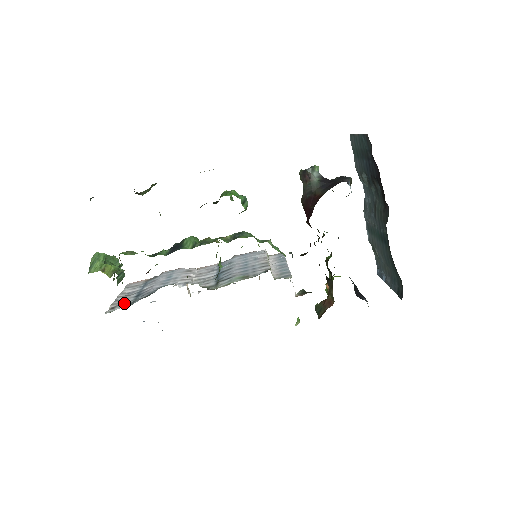
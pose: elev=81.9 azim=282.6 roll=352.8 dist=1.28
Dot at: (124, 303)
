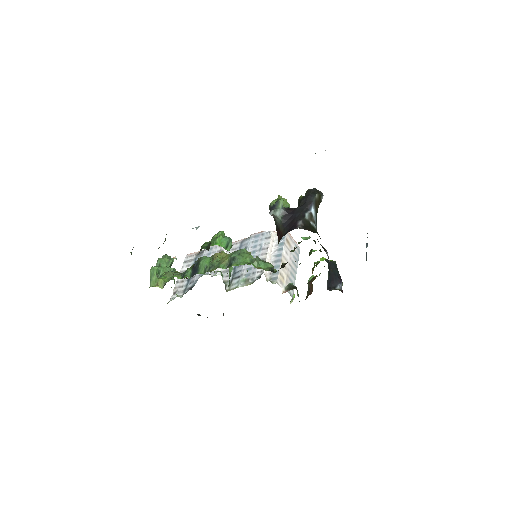
Dot at: (181, 288)
